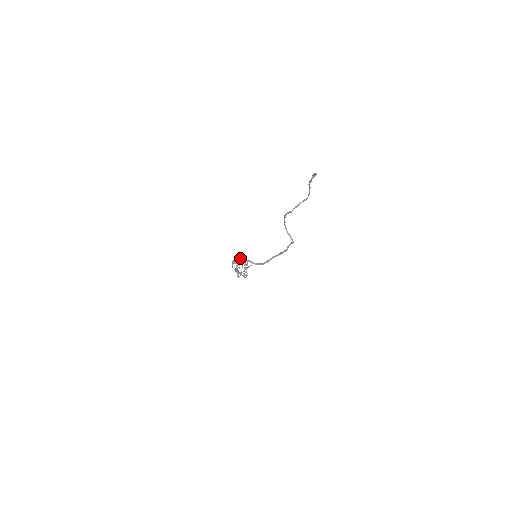
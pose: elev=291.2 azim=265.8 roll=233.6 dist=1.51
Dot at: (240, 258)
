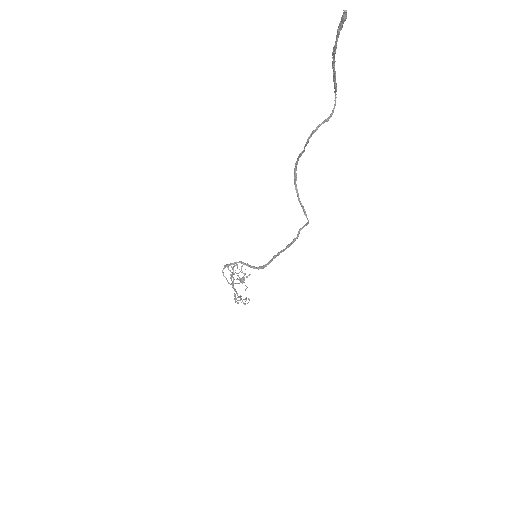
Dot at: occluded
